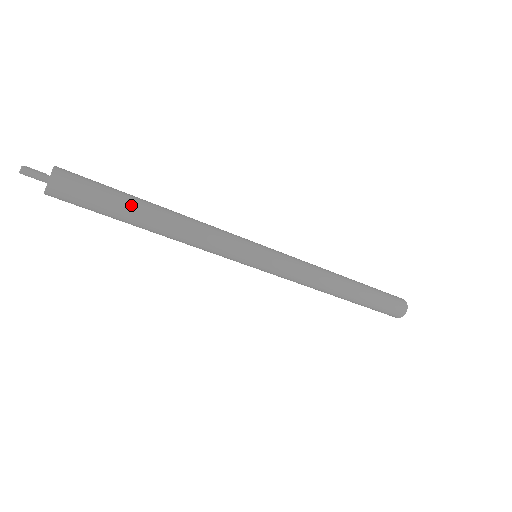
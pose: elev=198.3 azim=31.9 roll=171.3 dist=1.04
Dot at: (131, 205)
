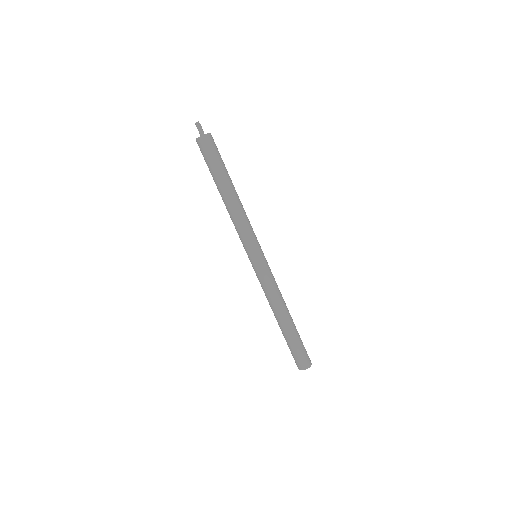
Dot at: (224, 176)
